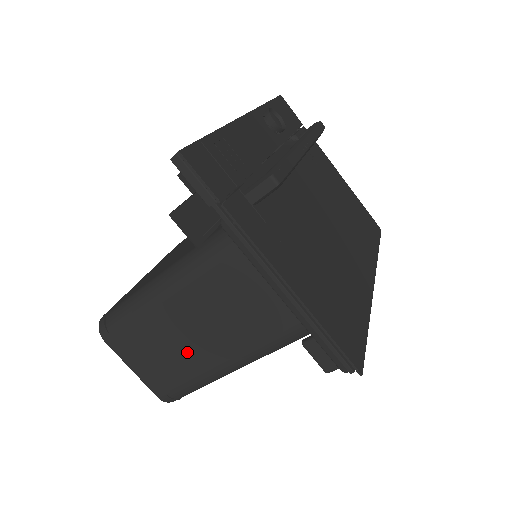
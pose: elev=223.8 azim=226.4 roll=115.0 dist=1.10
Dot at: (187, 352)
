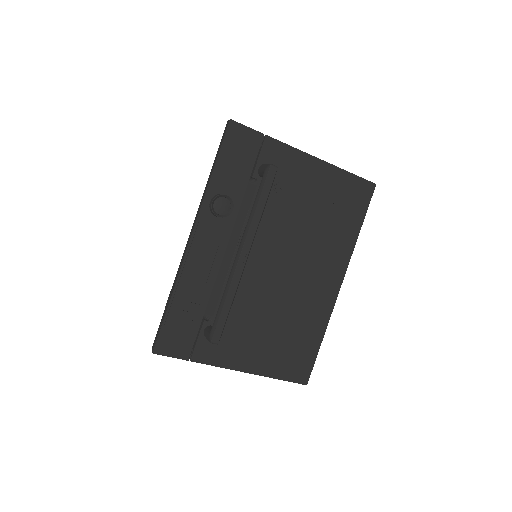
Dot at: occluded
